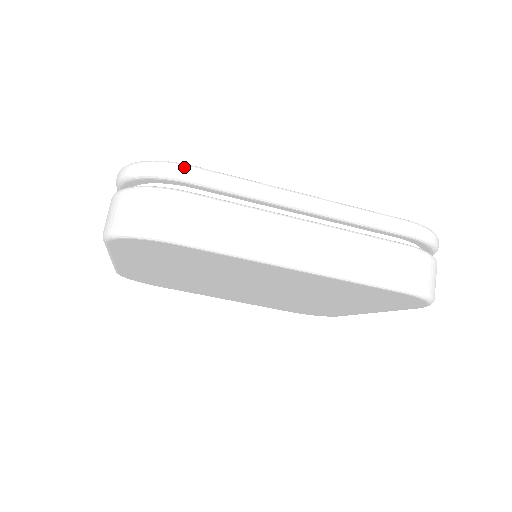
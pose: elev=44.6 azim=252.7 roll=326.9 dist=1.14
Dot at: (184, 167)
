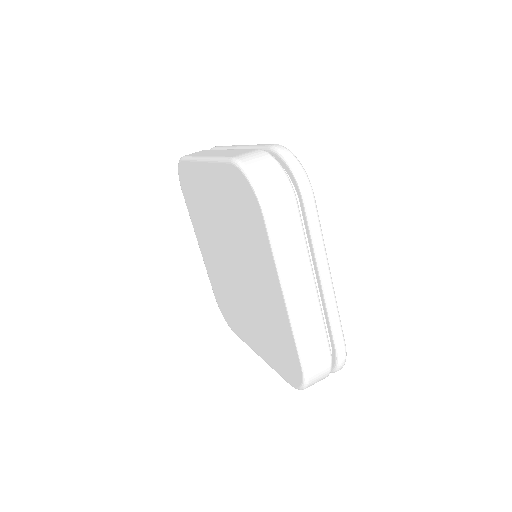
Dot at: (312, 192)
